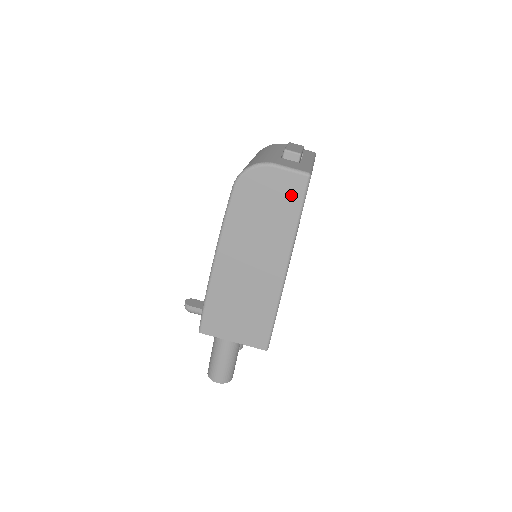
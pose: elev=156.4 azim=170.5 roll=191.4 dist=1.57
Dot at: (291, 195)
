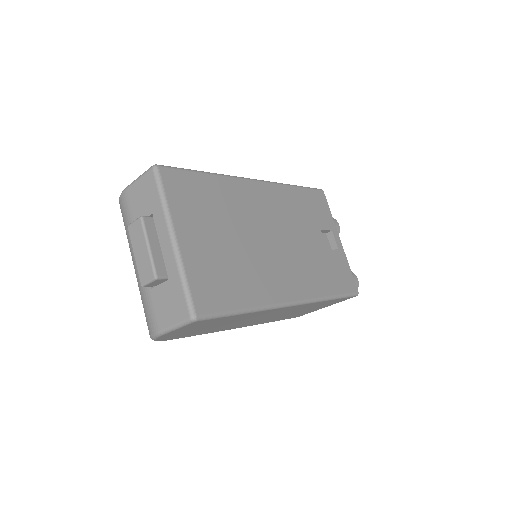
Dot at: (209, 322)
